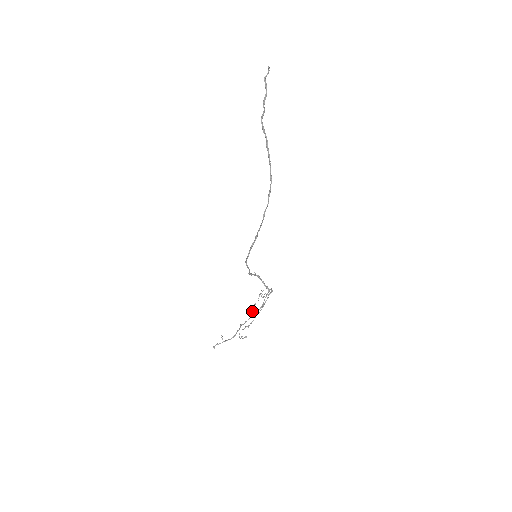
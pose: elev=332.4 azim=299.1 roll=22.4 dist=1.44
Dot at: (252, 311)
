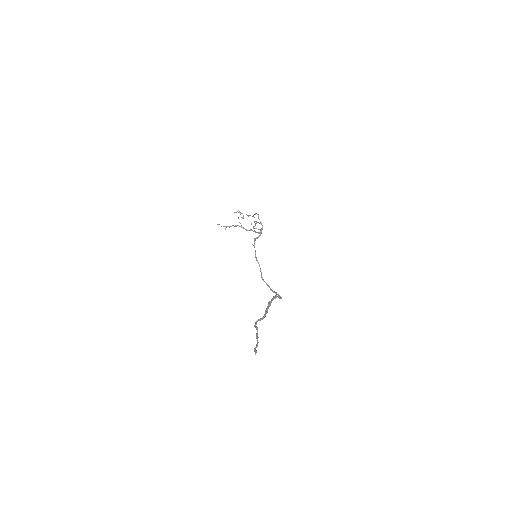
Dot at: (251, 230)
